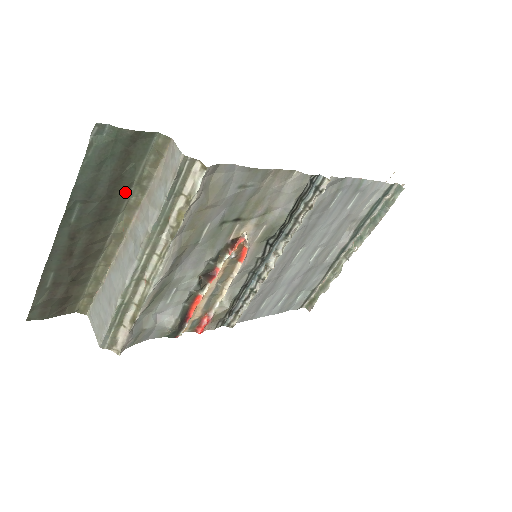
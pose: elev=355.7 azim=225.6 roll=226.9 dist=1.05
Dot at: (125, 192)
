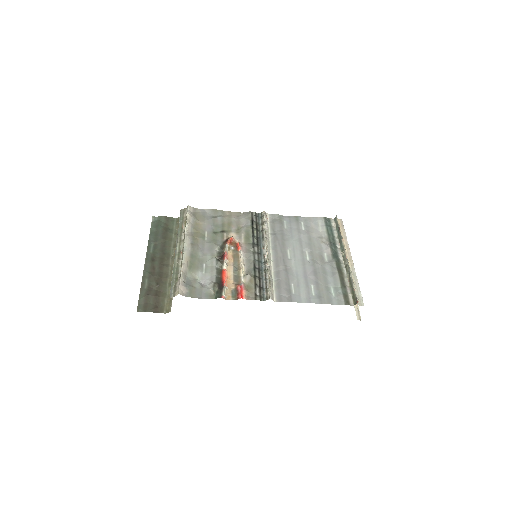
Dot at: (171, 240)
